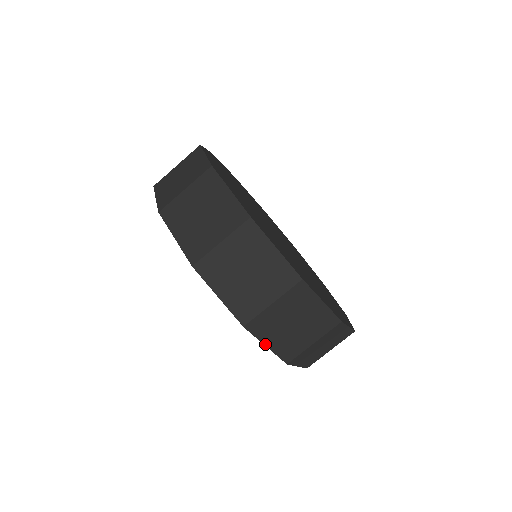
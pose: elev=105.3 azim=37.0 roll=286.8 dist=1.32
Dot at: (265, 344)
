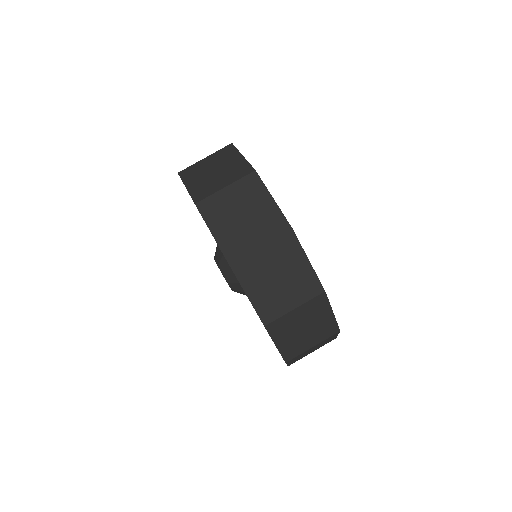
Dot at: (275, 343)
